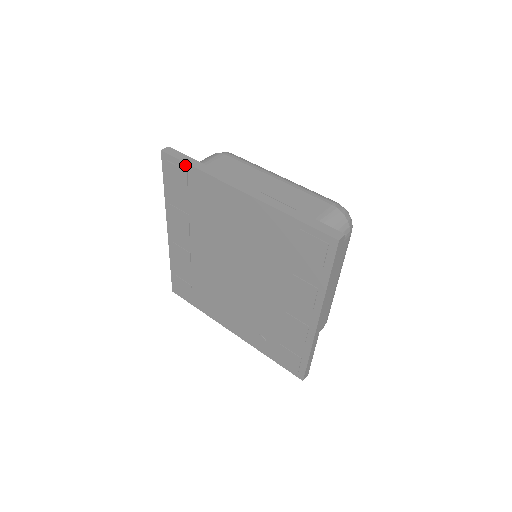
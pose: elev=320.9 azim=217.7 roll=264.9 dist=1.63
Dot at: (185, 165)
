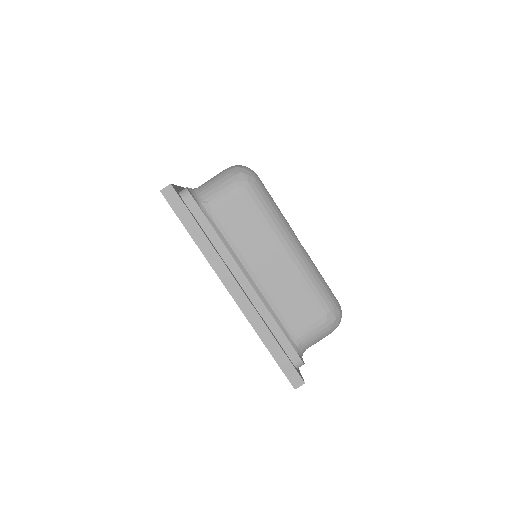
Dot at: (184, 225)
